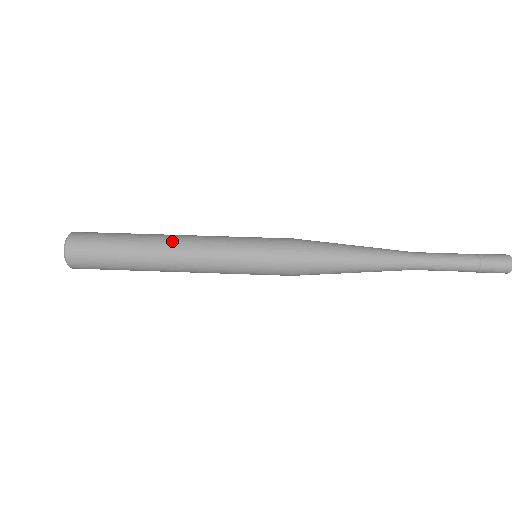
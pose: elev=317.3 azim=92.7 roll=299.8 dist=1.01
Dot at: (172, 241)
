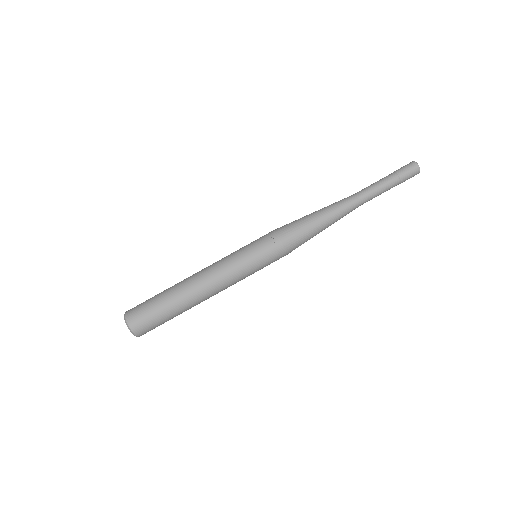
Dot at: (206, 296)
